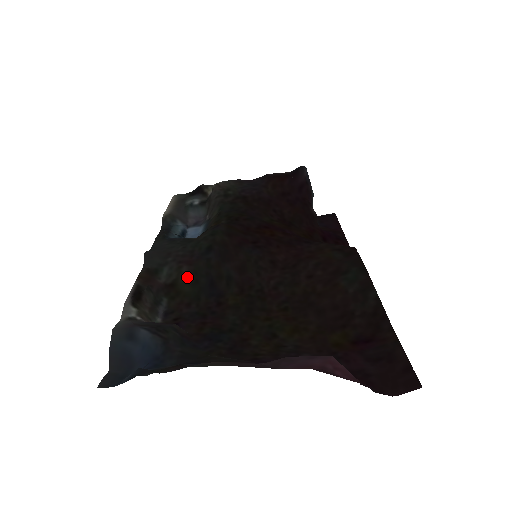
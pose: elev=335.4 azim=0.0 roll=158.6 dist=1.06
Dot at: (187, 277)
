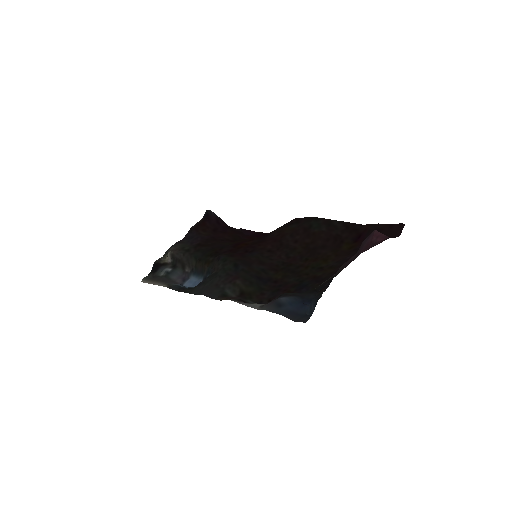
Dot at: (244, 284)
